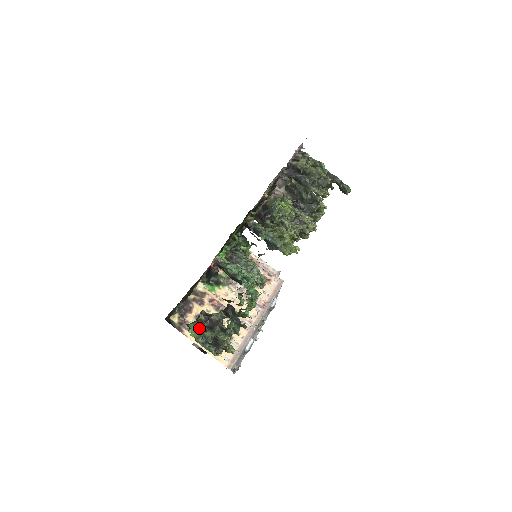
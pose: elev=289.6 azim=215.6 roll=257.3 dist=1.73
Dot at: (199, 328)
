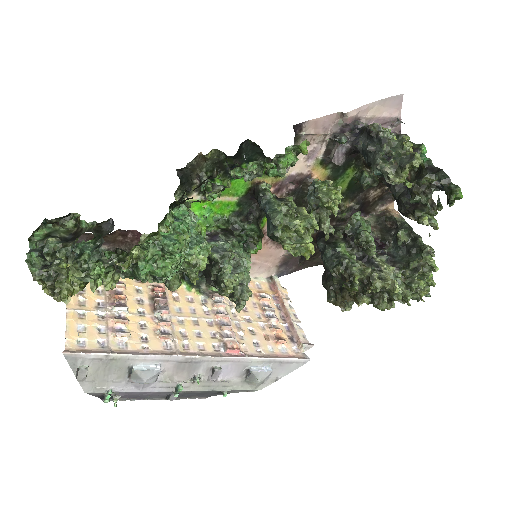
Dot at: (54, 233)
